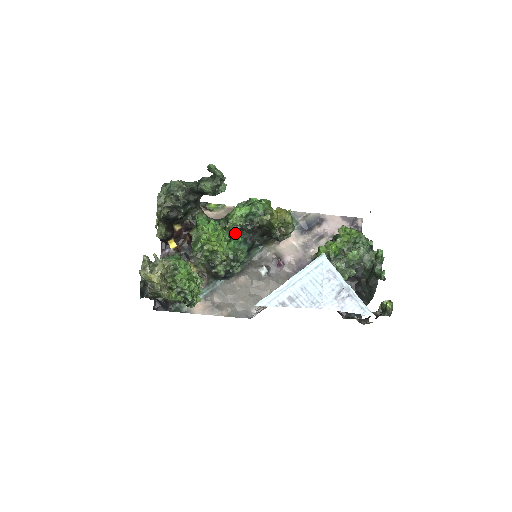
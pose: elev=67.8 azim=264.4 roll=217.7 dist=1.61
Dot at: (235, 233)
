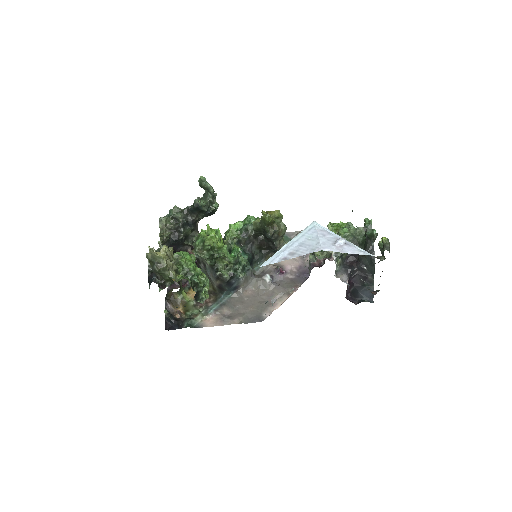
Dot at: (234, 245)
